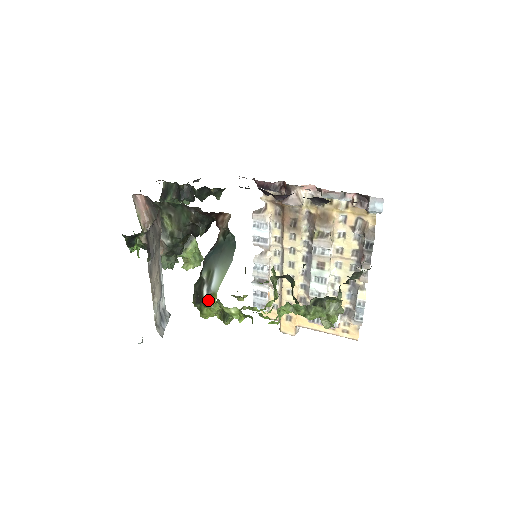
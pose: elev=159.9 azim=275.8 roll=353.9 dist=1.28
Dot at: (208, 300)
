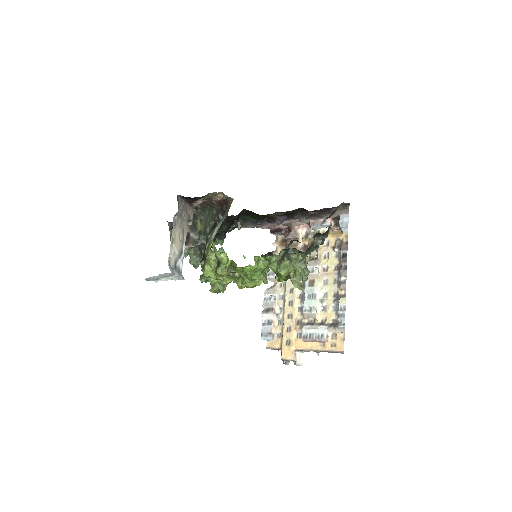
Dot at: (208, 248)
